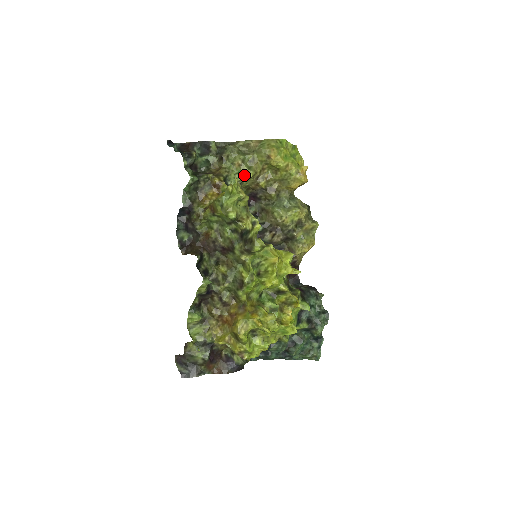
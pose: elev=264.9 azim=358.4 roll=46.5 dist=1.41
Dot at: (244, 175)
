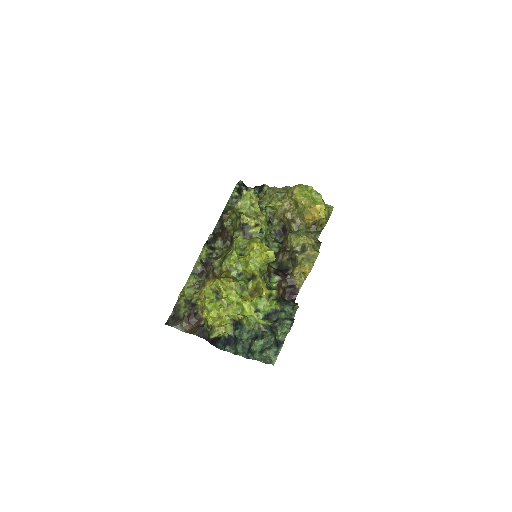
Dot at: (273, 203)
